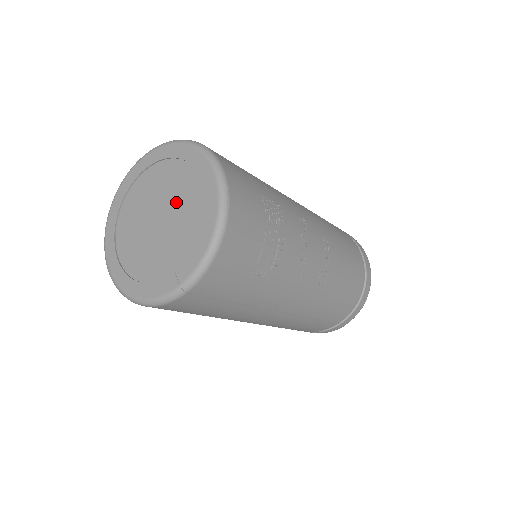
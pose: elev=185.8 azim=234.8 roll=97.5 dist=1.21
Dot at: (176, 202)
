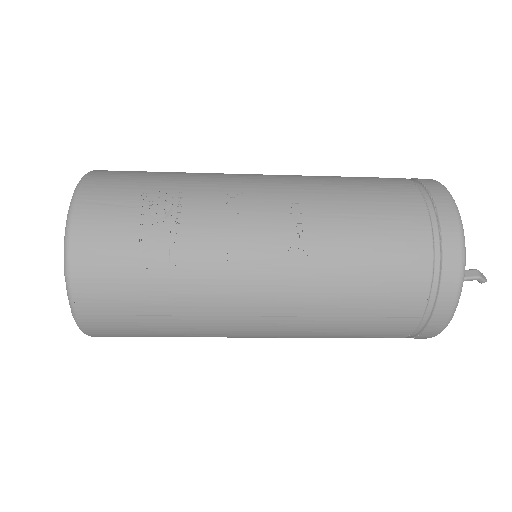
Dot at: occluded
